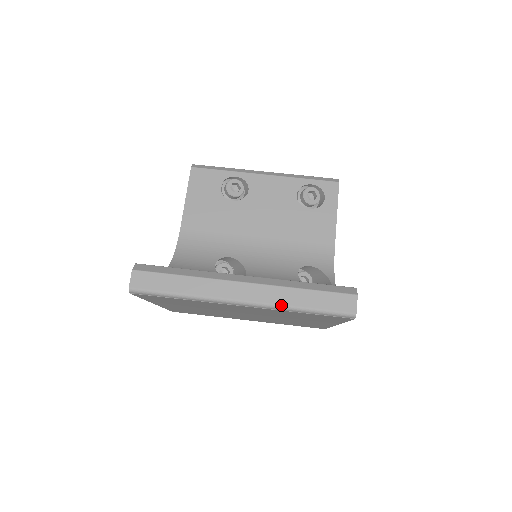
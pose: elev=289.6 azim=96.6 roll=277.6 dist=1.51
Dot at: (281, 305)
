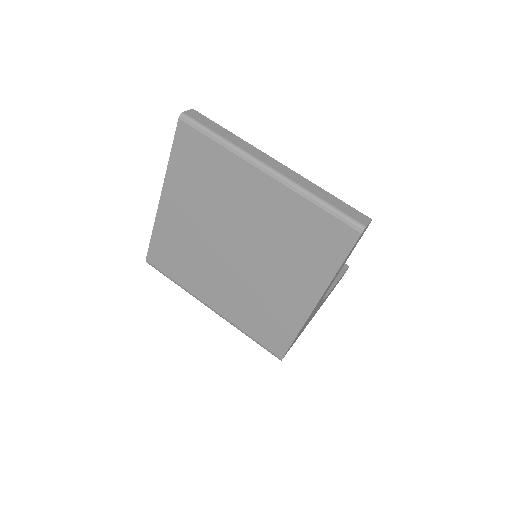
Dot at: (302, 186)
